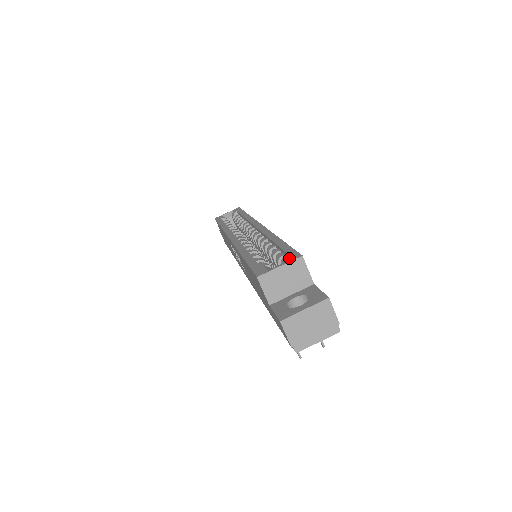
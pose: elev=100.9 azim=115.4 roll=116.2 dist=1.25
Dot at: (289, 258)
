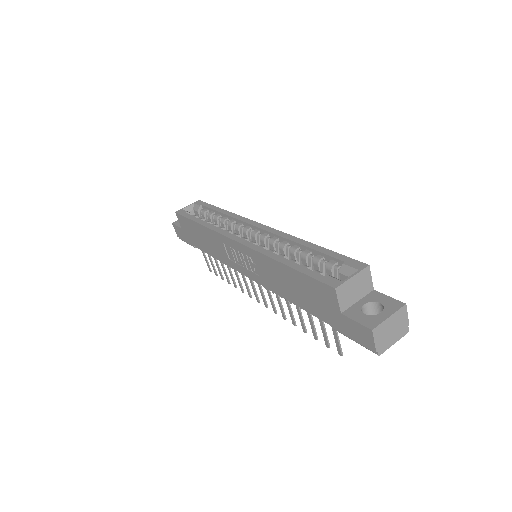
Dot at: (355, 267)
